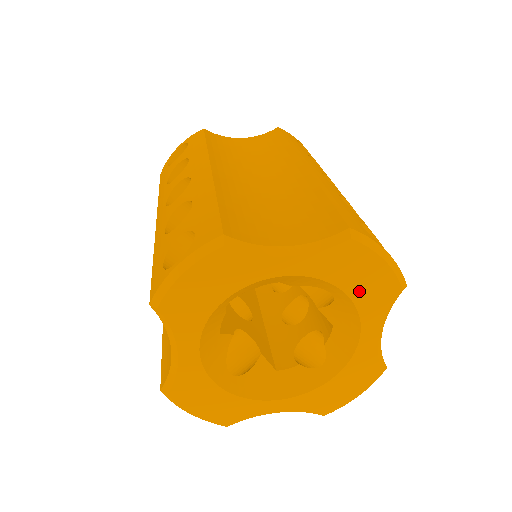
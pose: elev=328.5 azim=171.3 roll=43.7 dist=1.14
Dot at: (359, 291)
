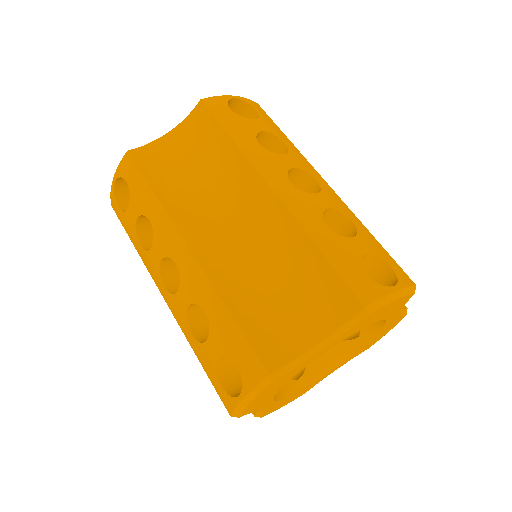
Dot at: (381, 317)
